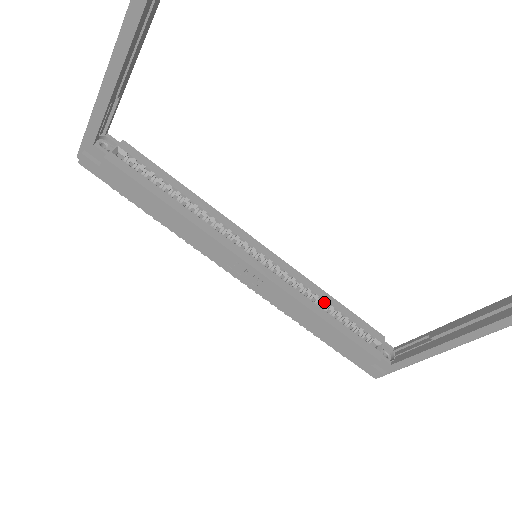
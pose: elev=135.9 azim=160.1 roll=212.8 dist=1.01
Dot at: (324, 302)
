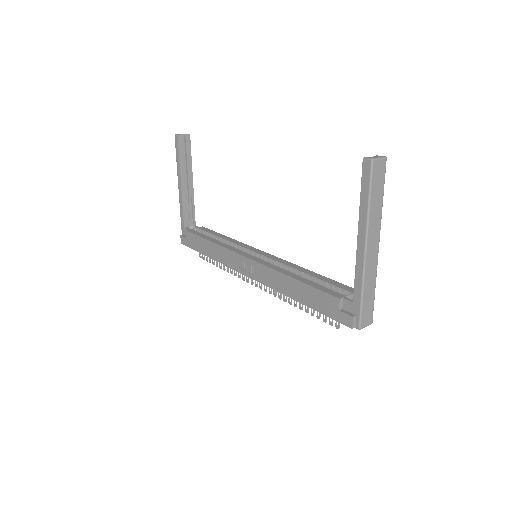
Dot at: (302, 273)
